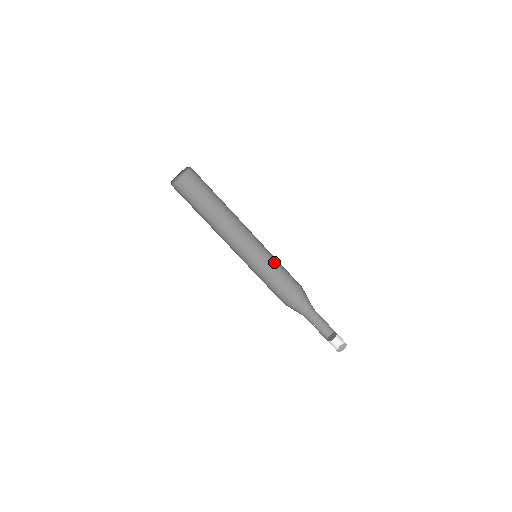
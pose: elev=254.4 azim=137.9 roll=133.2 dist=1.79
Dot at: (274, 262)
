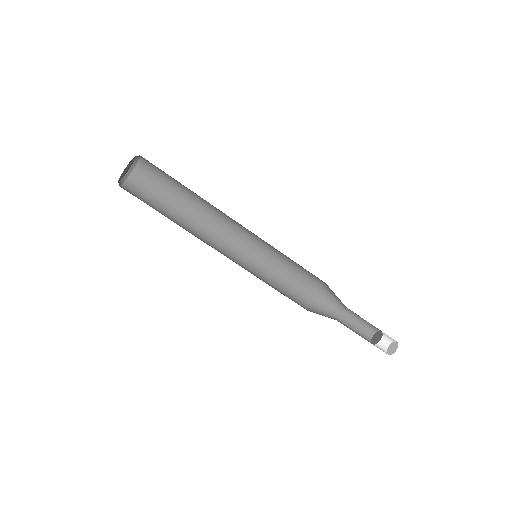
Dot at: occluded
